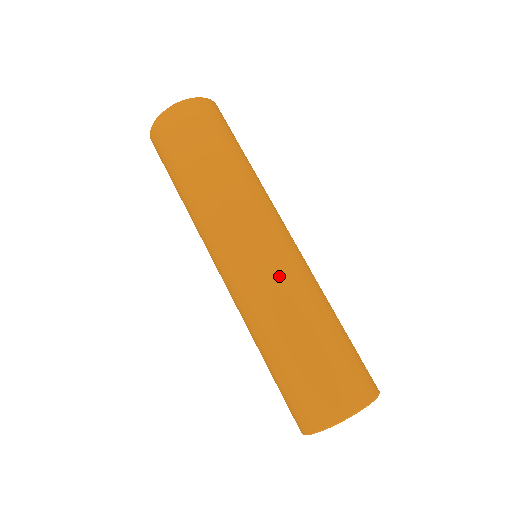
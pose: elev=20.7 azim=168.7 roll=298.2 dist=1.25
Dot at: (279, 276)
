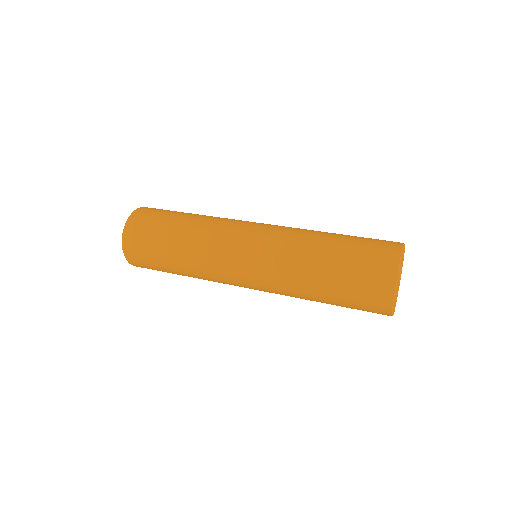
Dot at: (277, 244)
